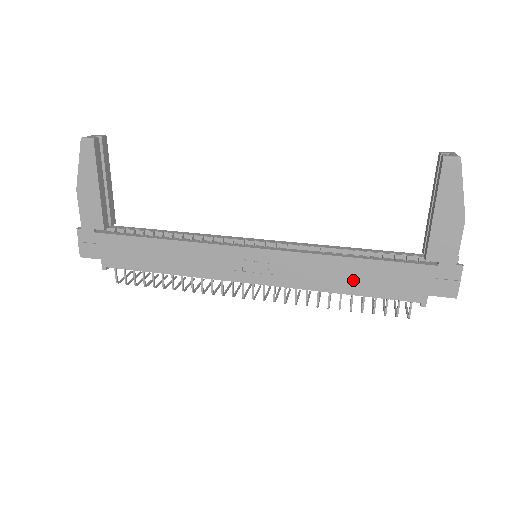
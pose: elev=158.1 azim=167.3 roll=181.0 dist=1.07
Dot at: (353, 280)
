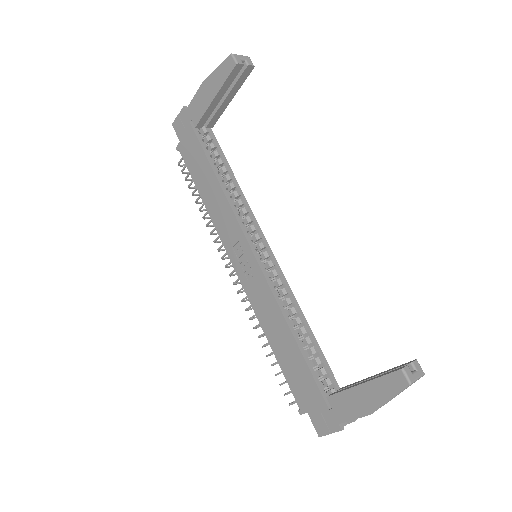
Dot at: (281, 346)
